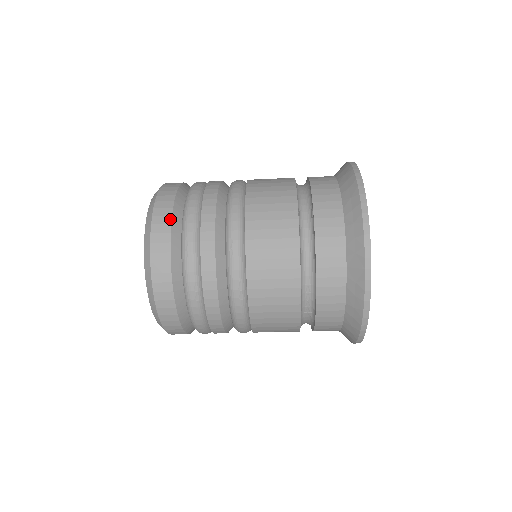
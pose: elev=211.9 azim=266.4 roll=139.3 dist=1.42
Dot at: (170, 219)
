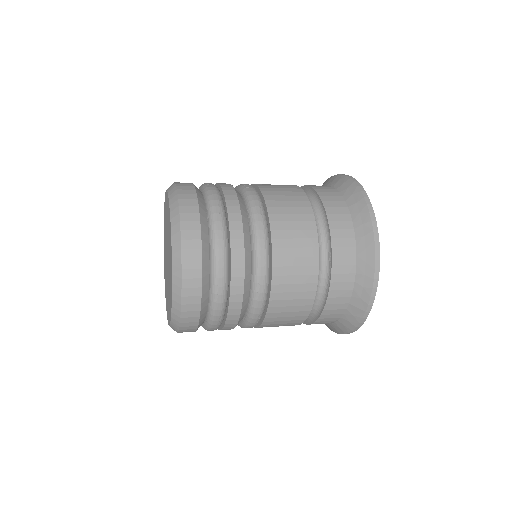
Dot at: (200, 263)
